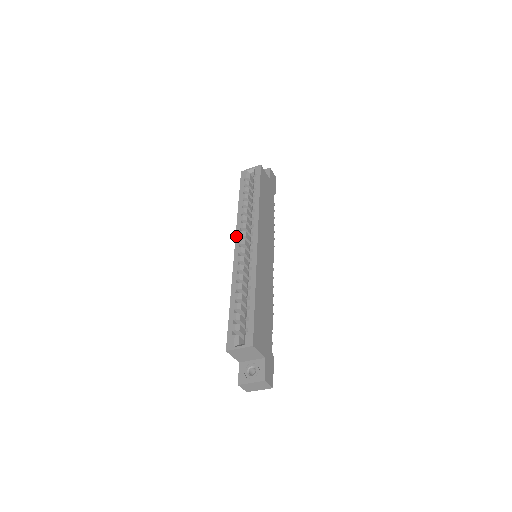
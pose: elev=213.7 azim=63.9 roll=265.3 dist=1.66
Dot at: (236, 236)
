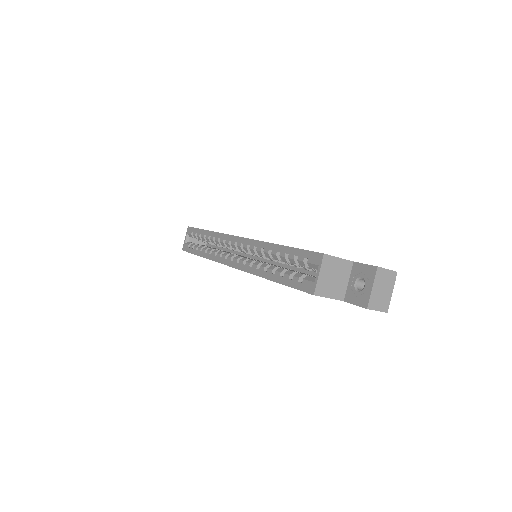
Dot at: (222, 263)
